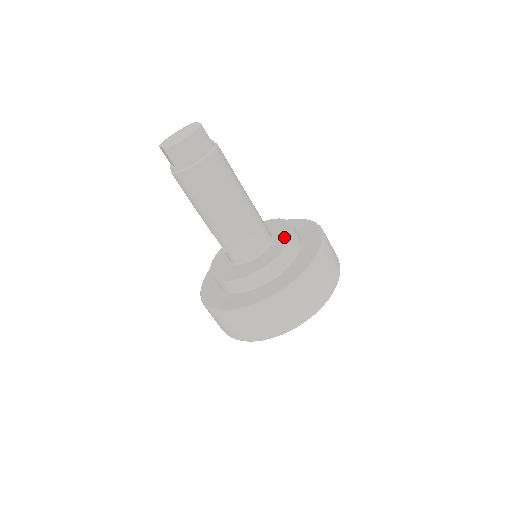
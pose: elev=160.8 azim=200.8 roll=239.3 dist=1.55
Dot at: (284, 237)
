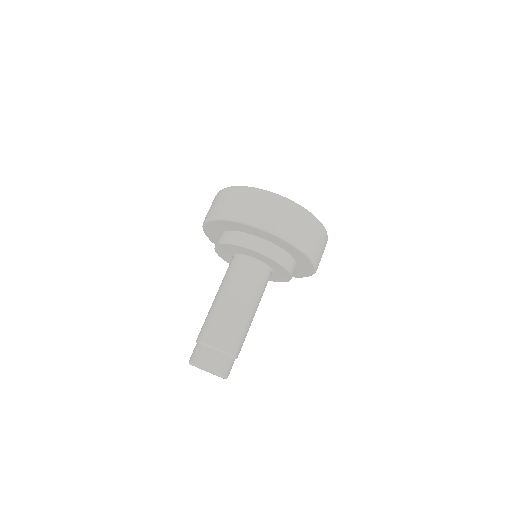
Dot at: (273, 264)
